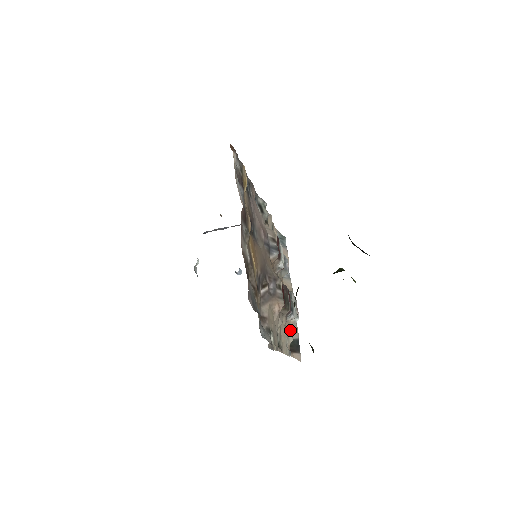
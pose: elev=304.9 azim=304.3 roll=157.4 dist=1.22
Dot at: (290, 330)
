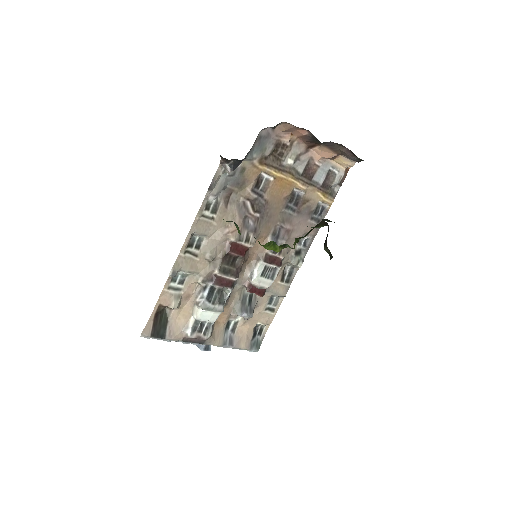
Dot at: (178, 320)
